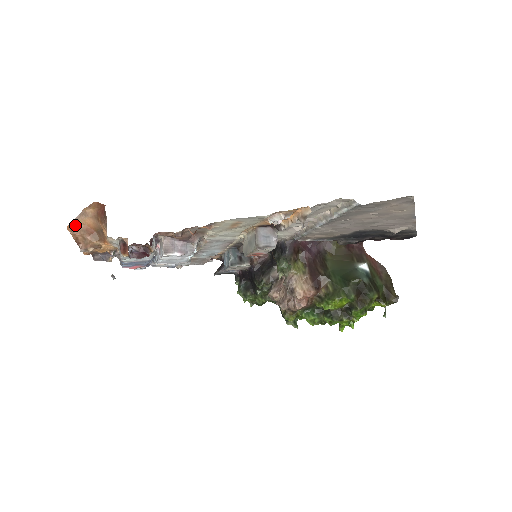
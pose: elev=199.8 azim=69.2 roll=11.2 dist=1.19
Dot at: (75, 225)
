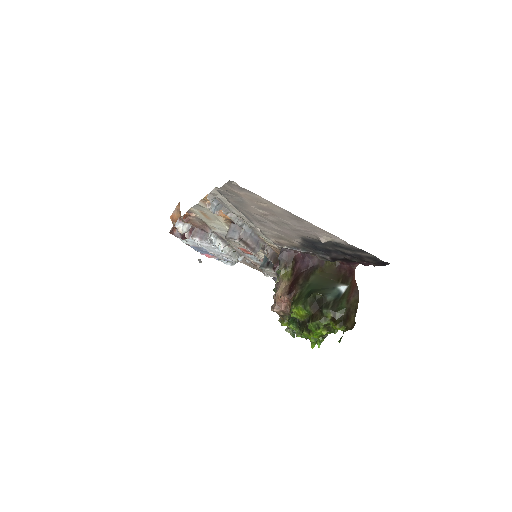
Dot at: (174, 217)
